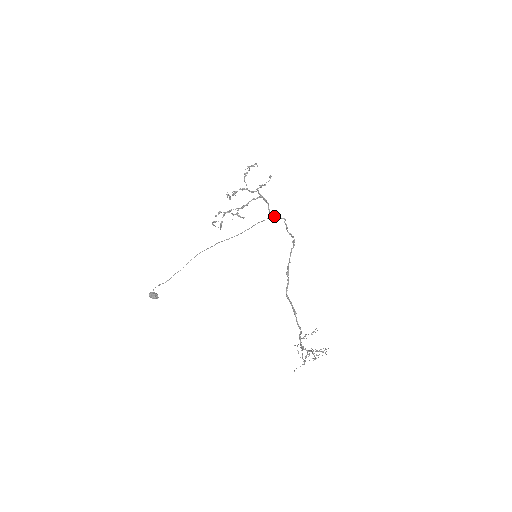
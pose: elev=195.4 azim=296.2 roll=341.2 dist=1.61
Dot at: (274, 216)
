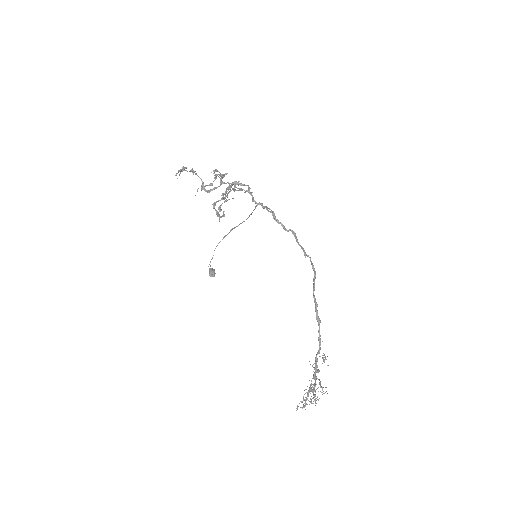
Dot at: (261, 204)
